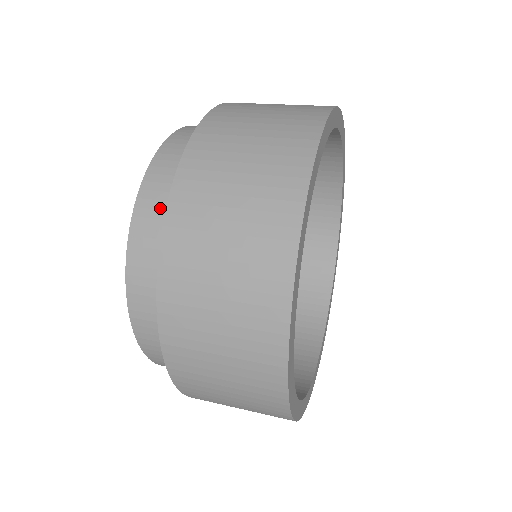
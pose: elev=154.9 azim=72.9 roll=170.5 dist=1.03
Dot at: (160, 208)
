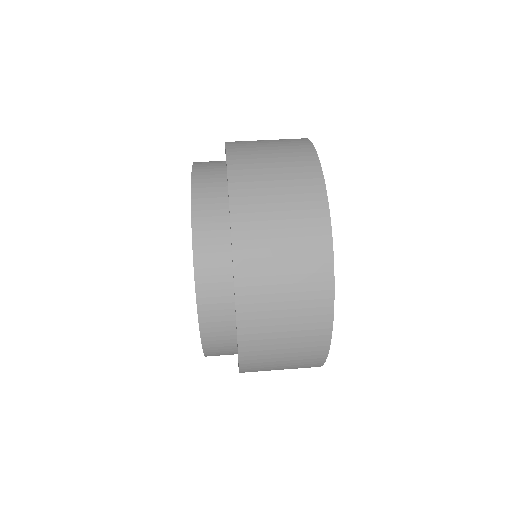
Dot at: (216, 259)
